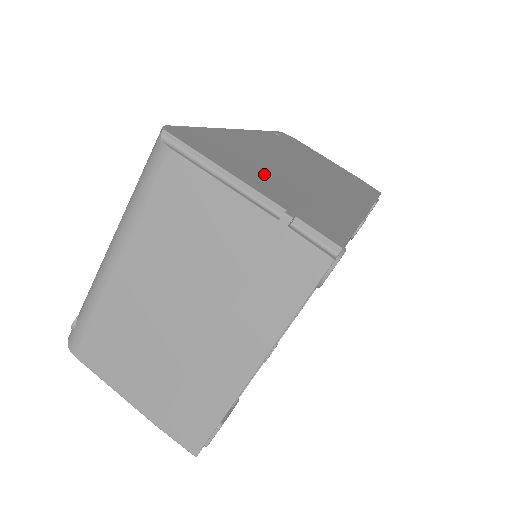
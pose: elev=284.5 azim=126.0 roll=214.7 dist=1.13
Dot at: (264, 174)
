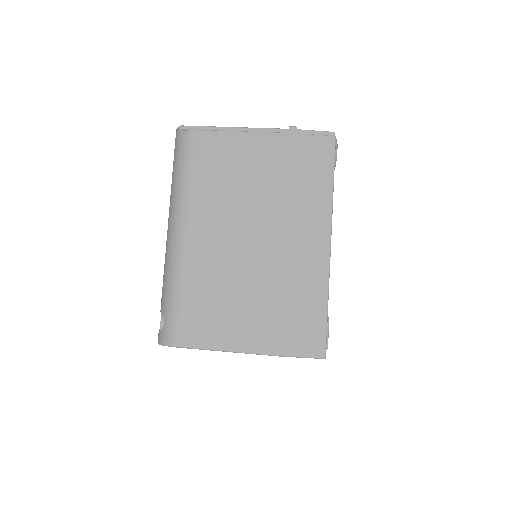
Dot at: occluded
